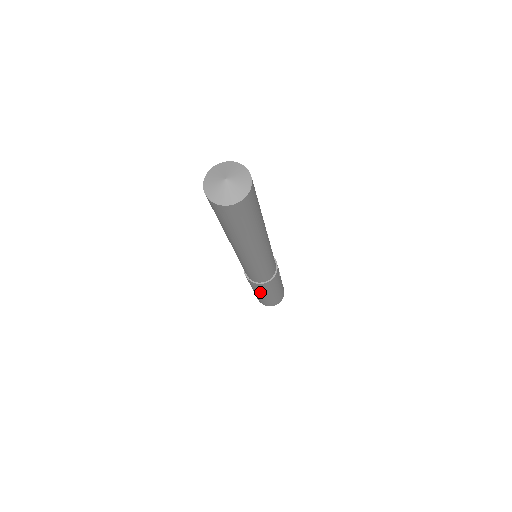
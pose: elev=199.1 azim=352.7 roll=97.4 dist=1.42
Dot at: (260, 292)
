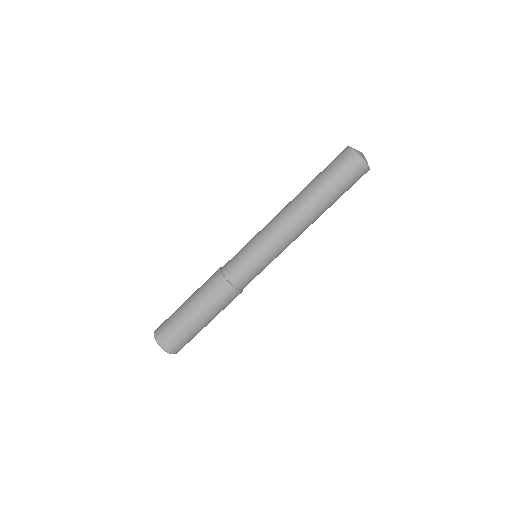
Dot at: (214, 312)
